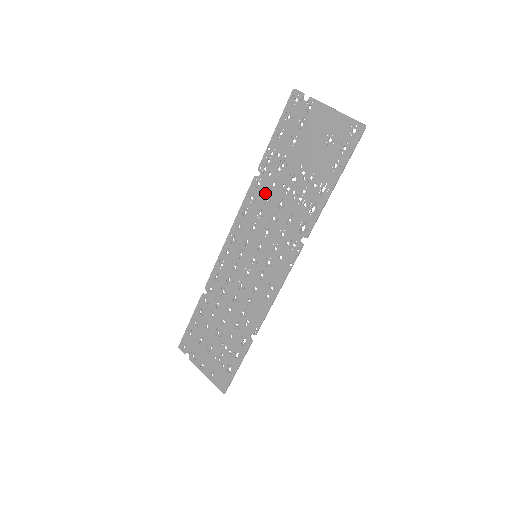
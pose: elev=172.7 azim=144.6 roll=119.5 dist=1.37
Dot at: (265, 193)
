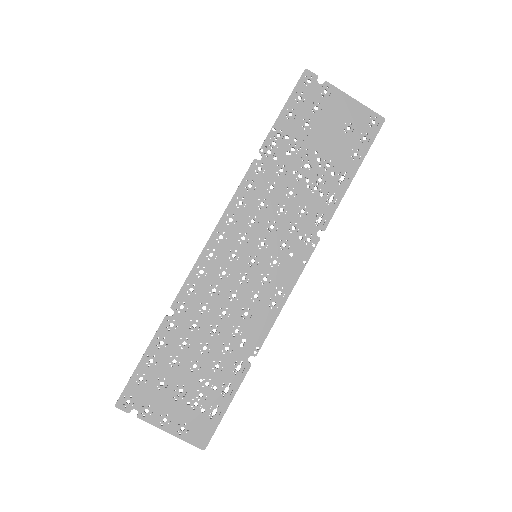
Dot at: (270, 180)
